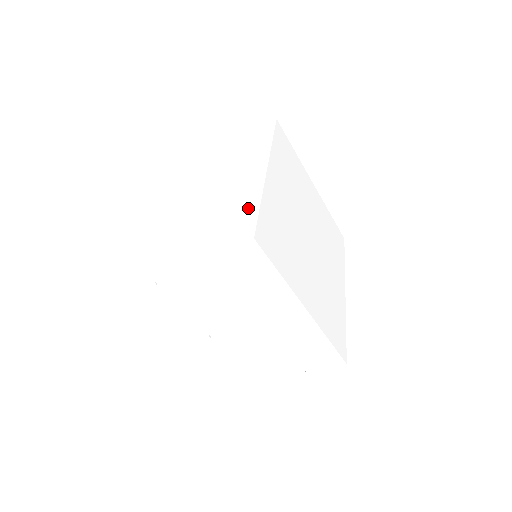
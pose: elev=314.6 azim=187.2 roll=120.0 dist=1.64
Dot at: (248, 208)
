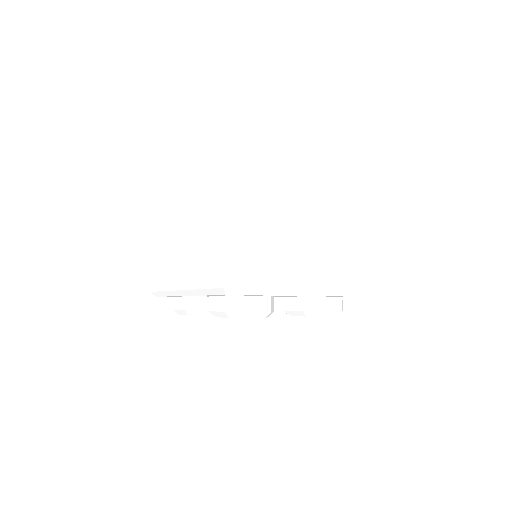
Dot at: occluded
